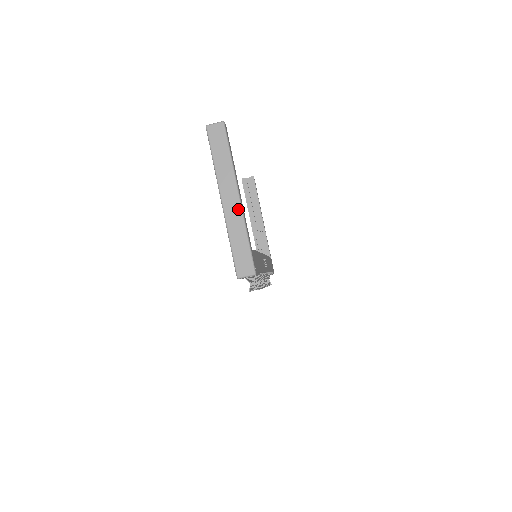
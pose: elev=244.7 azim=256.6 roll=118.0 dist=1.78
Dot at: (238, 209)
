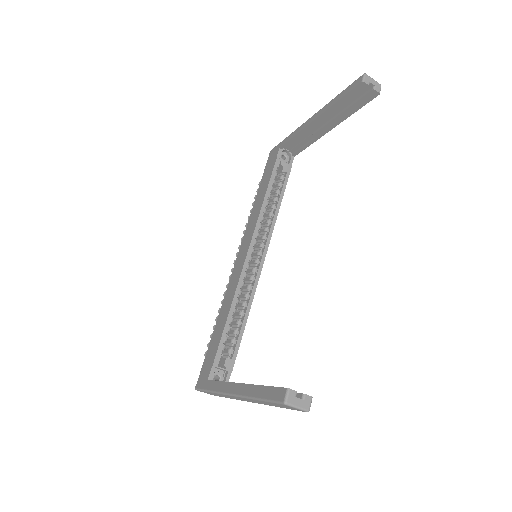
Dot at: (241, 400)
